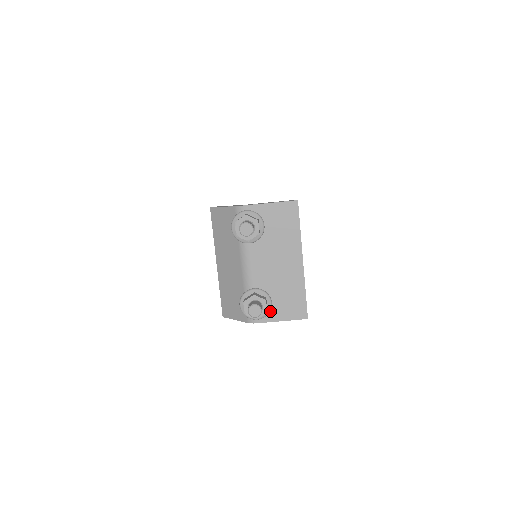
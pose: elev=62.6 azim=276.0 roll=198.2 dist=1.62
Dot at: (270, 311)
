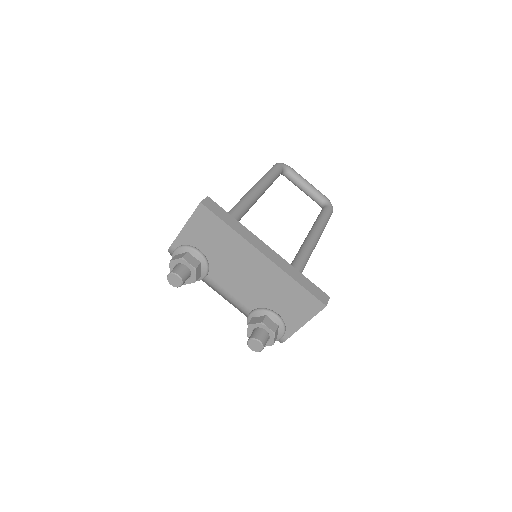
Dot at: (285, 322)
